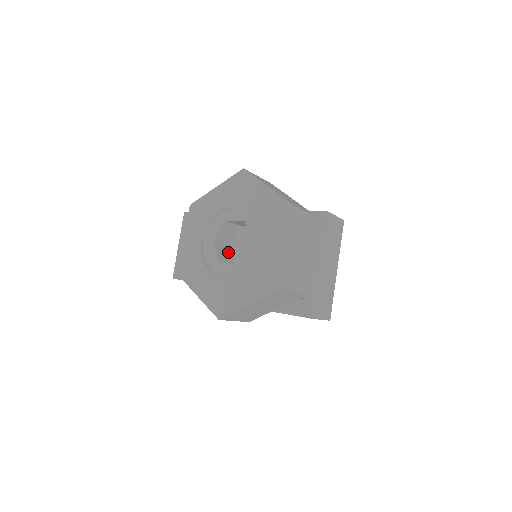
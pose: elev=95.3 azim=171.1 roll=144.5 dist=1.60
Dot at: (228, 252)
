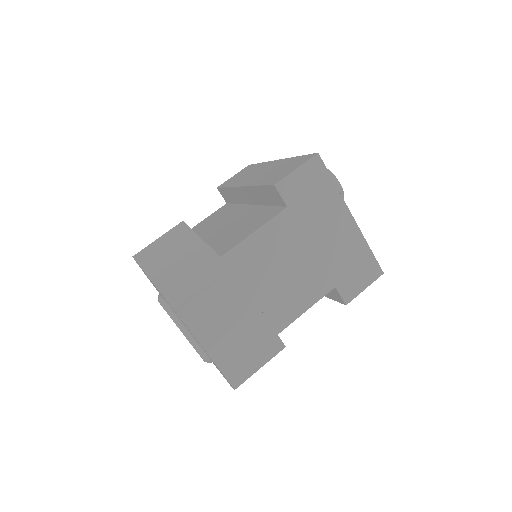
Dot at: occluded
